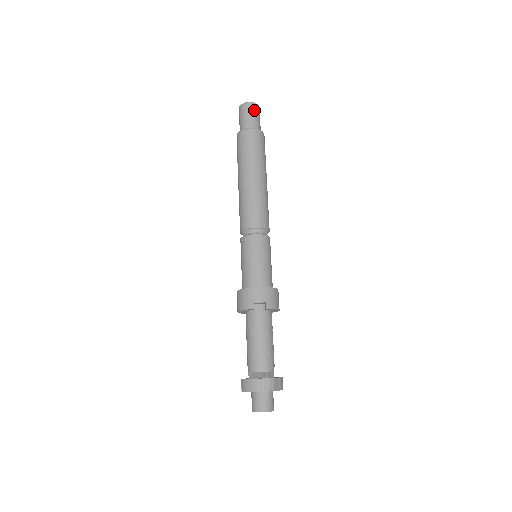
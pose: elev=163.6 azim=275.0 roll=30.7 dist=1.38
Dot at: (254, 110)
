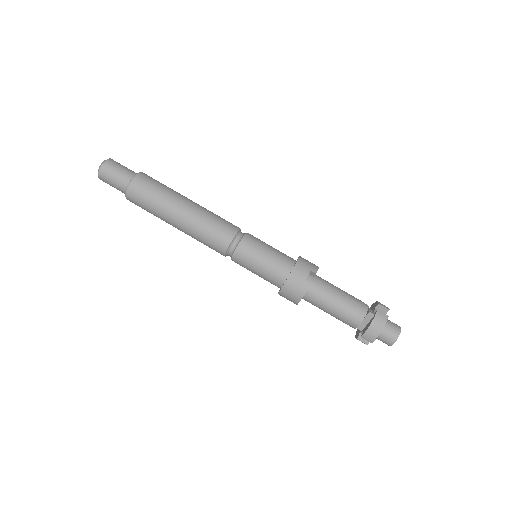
Dot at: (115, 164)
